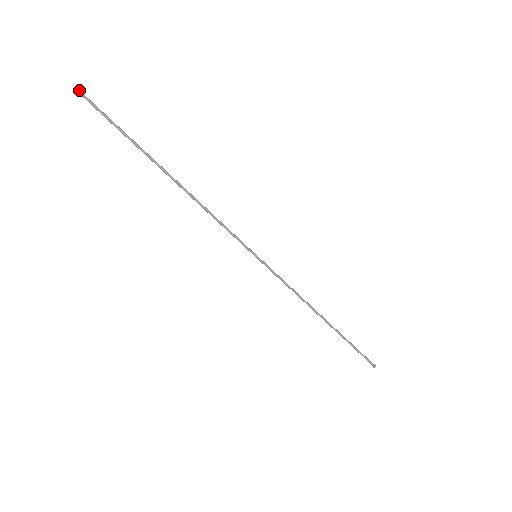
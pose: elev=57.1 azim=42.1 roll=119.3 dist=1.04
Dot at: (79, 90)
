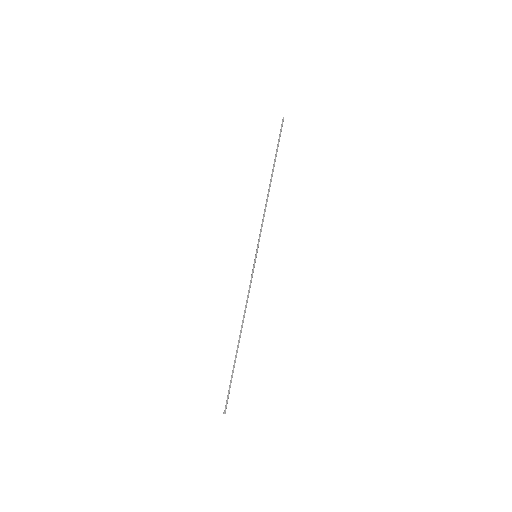
Dot at: occluded
